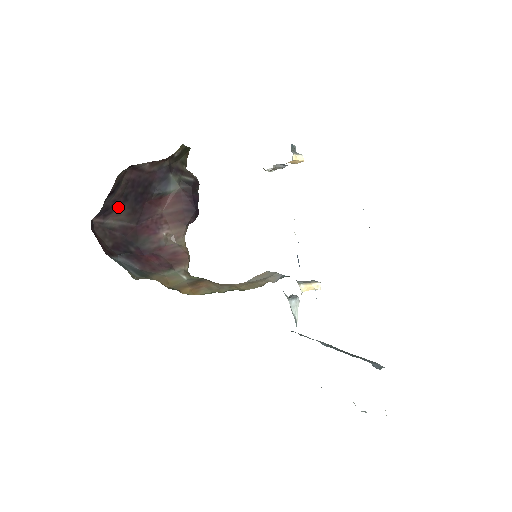
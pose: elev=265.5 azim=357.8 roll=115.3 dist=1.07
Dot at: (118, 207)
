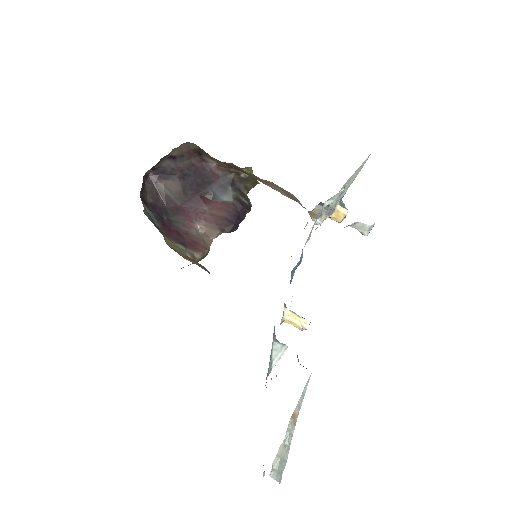
Dot at: (174, 179)
